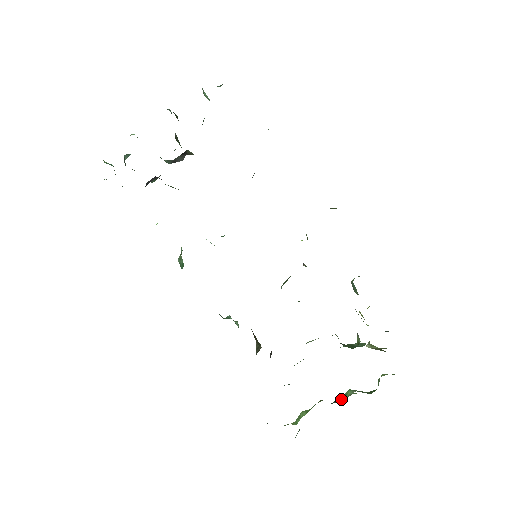
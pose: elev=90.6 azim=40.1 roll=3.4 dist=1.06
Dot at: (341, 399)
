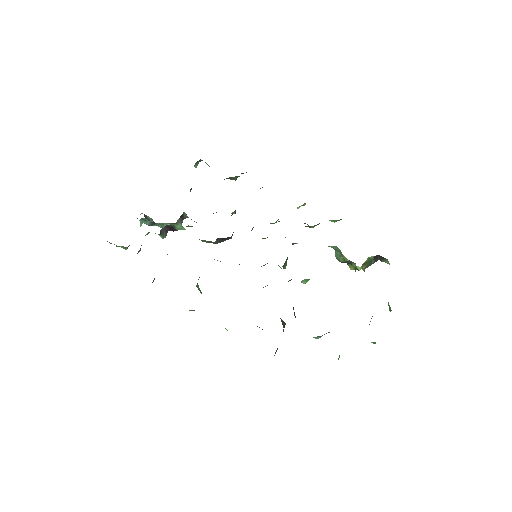
Dot at: occluded
